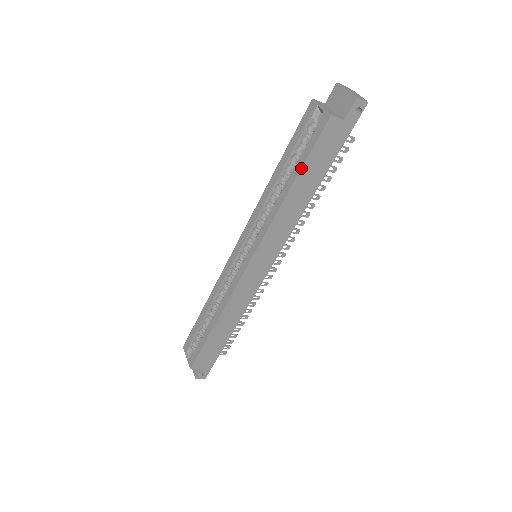
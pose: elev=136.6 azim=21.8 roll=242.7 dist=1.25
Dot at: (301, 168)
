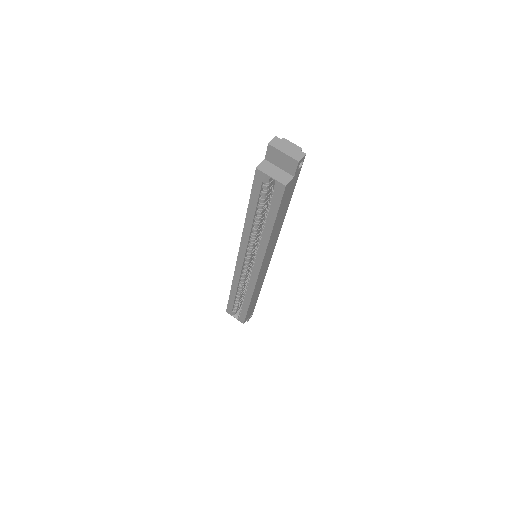
Dot at: (275, 219)
